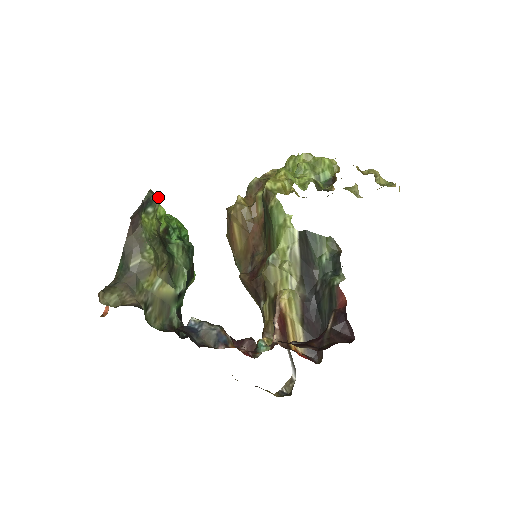
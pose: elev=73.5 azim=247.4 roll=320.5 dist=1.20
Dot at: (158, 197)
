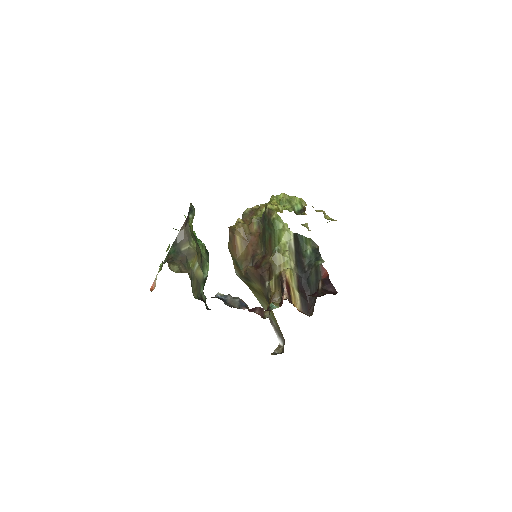
Dot at: occluded
